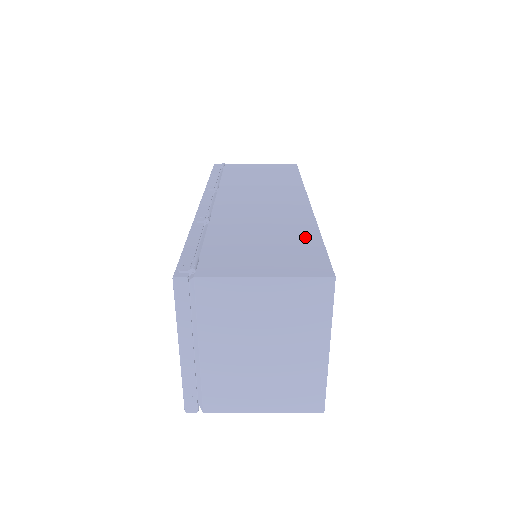
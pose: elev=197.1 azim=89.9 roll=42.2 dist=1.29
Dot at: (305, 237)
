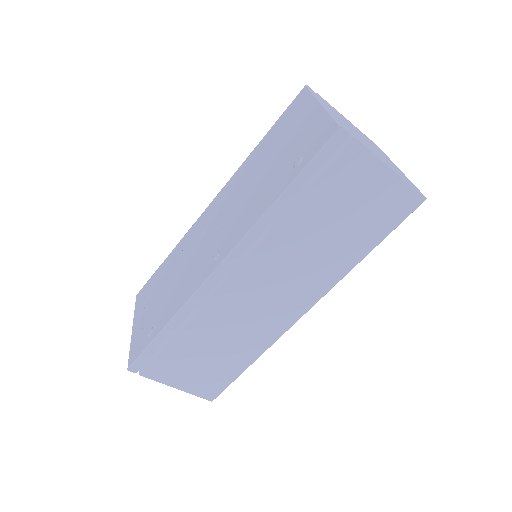
Dot at: occluded
